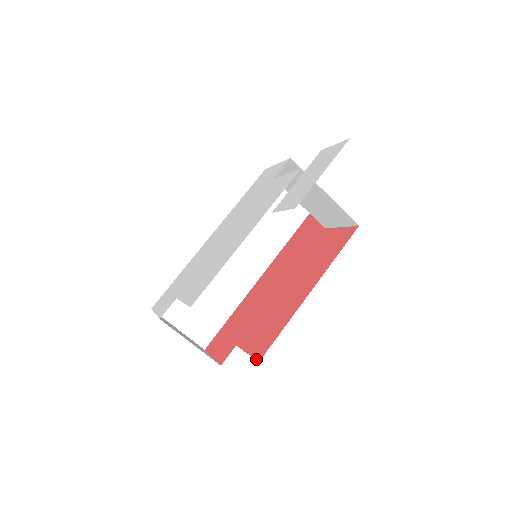
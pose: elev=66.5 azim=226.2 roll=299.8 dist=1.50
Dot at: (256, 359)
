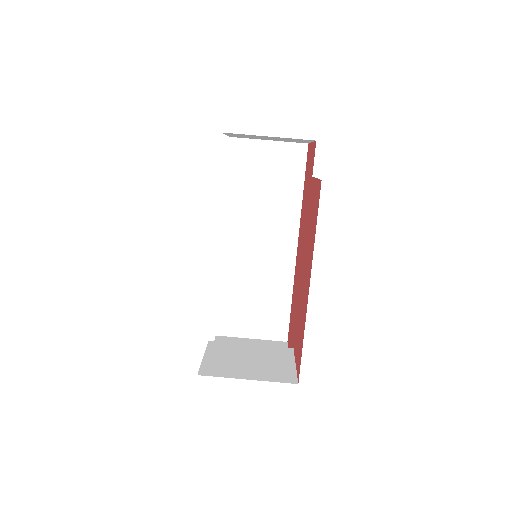
Dot at: (297, 379)
